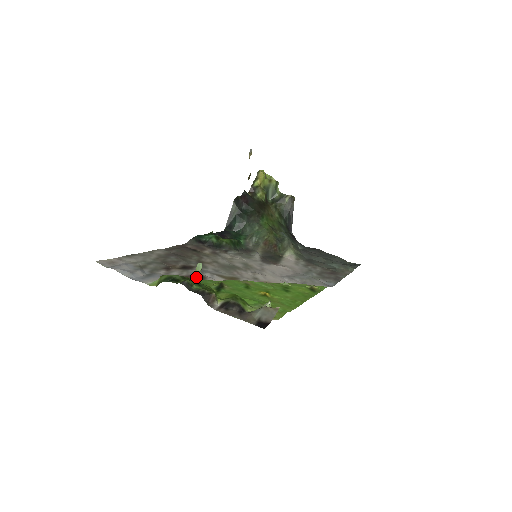
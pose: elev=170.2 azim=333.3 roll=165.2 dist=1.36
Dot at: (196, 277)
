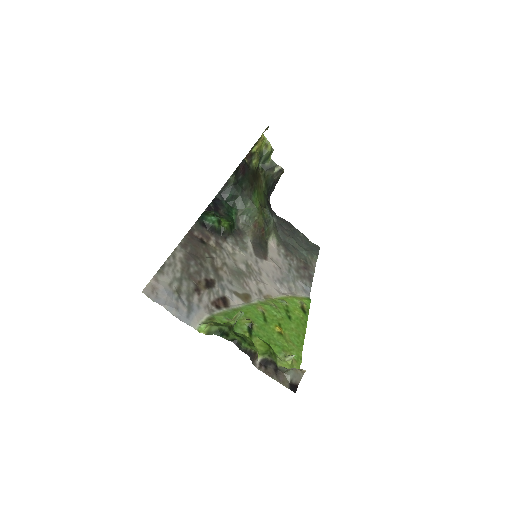
Dot at: occluded
